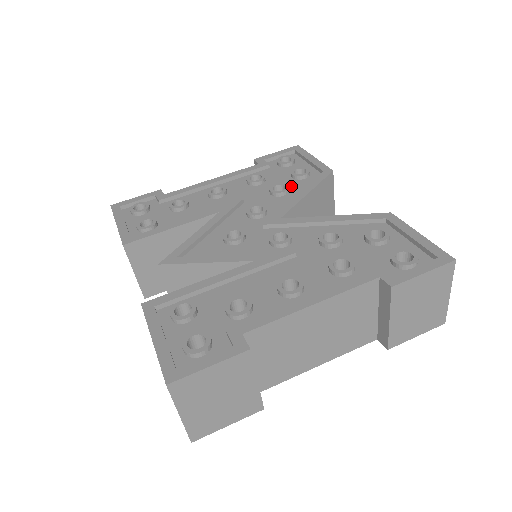
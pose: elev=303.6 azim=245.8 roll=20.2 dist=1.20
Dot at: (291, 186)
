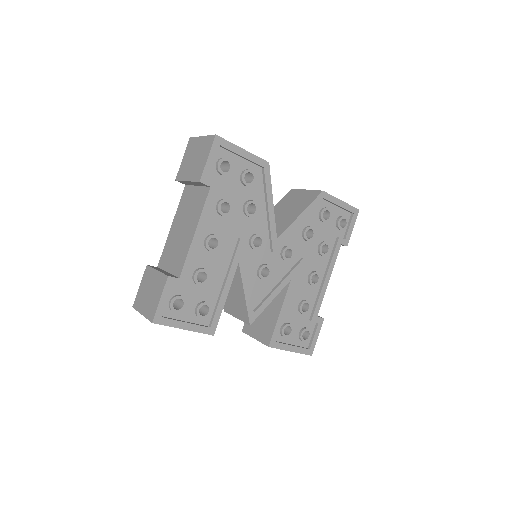
Dot at: (252, 197)
